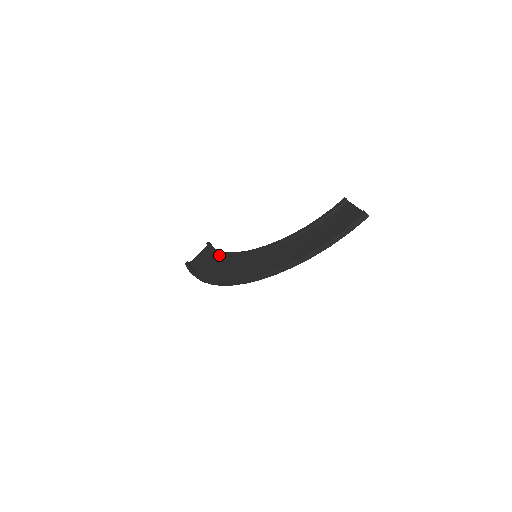
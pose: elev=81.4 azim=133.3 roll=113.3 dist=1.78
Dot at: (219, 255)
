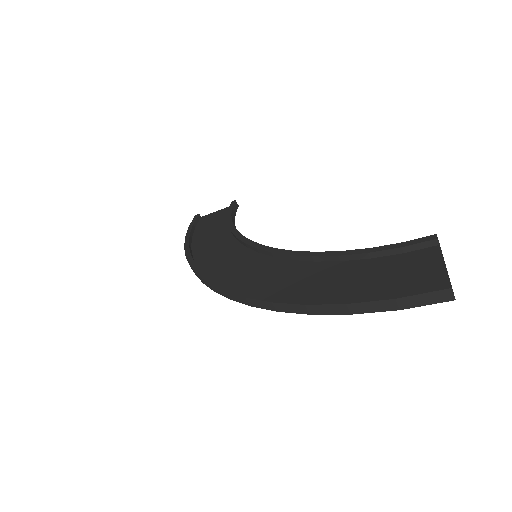
Dot at: occluded
